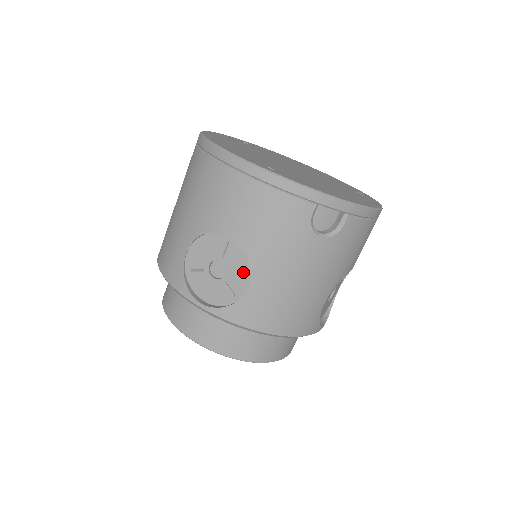
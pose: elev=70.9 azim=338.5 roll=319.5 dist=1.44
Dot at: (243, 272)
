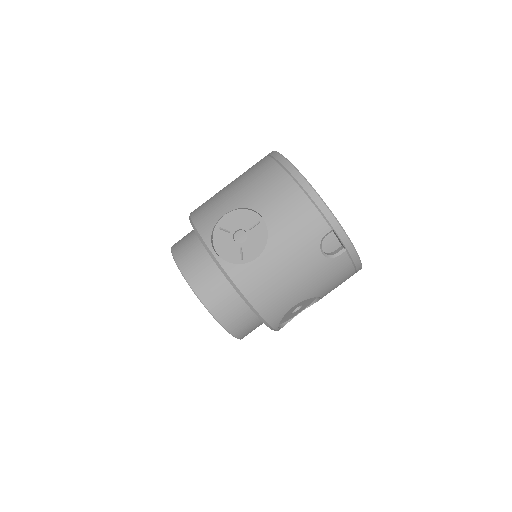
Dot at: (259, 246)
